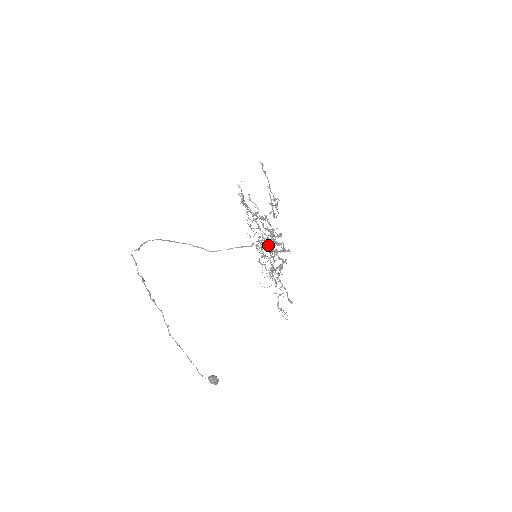
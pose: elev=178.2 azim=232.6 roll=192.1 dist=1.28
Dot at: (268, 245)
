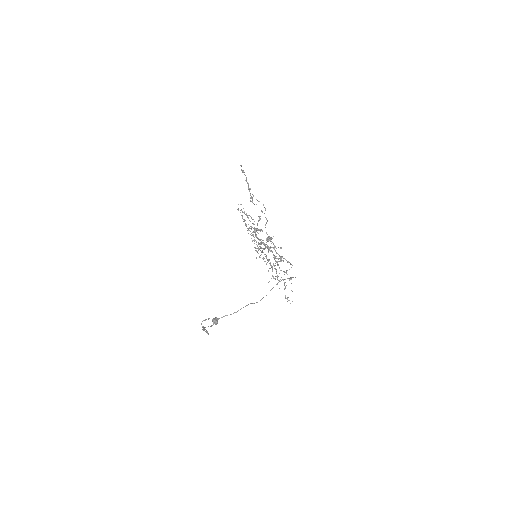
Dot at: occluded
